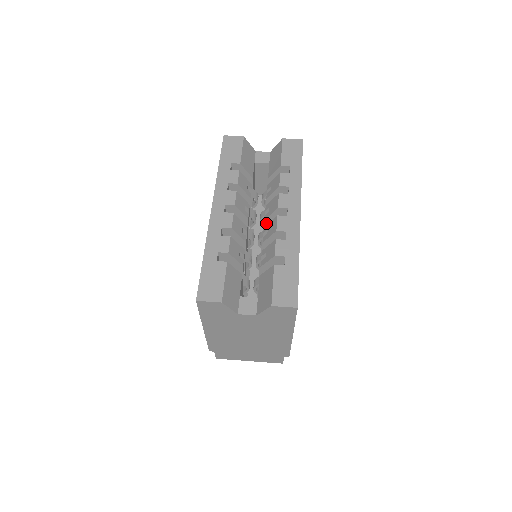
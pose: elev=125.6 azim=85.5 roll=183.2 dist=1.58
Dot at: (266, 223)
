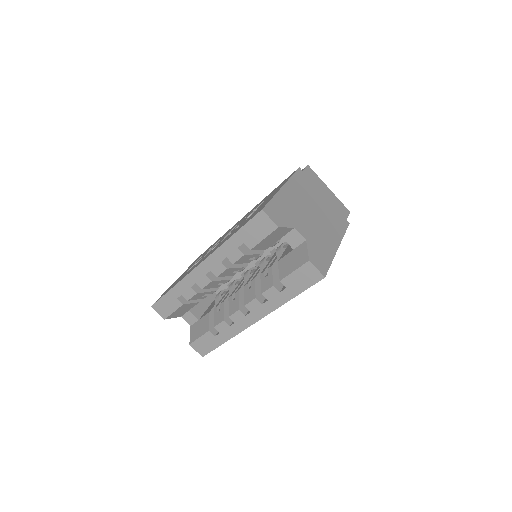
Dot at: occluded
